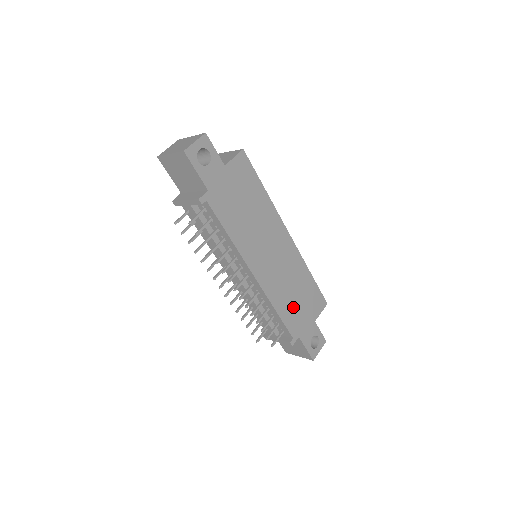
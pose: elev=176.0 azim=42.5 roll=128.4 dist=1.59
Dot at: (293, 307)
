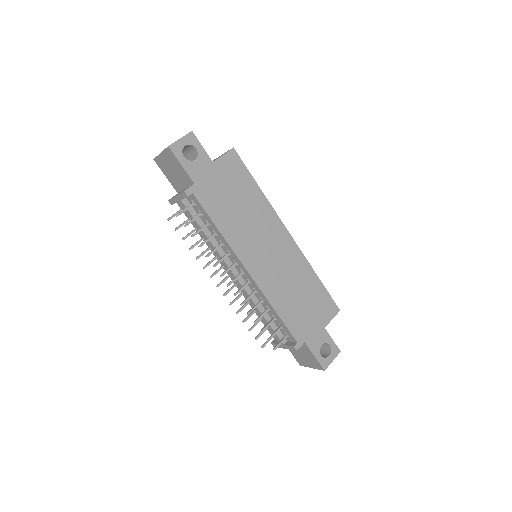
Dot at: (296, 309)
